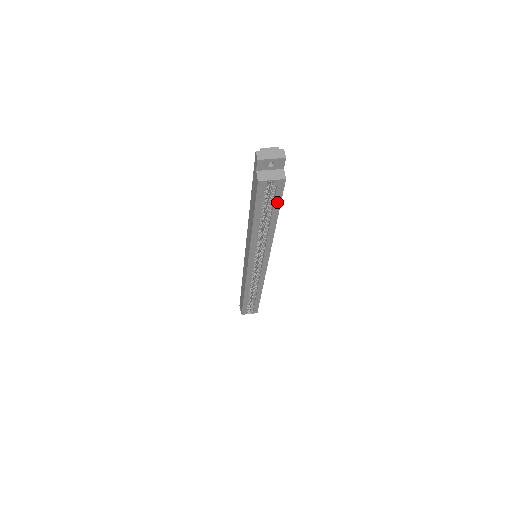
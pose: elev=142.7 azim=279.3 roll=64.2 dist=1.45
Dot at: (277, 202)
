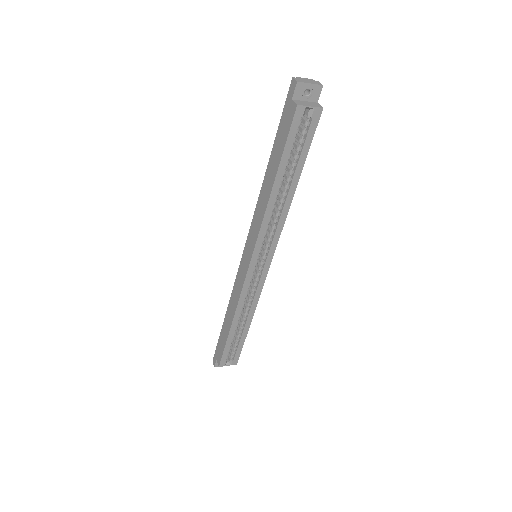
Dot at: (306, 147)
